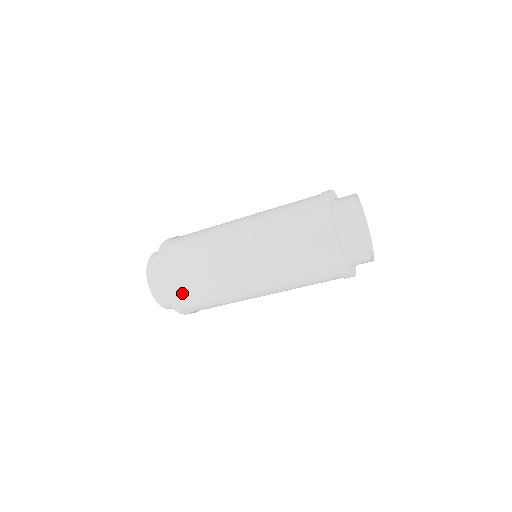
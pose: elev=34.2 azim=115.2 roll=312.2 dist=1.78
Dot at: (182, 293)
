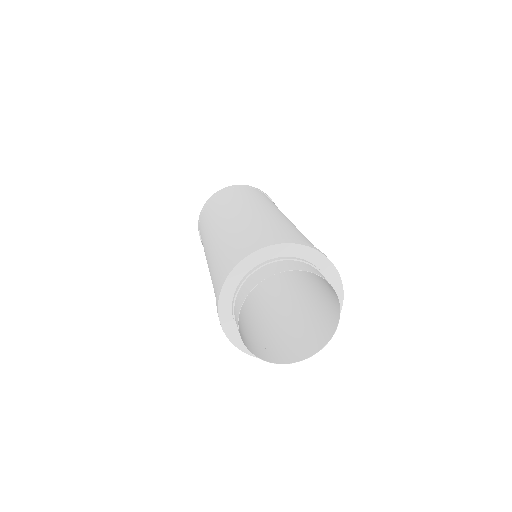
Dot at: occluded
